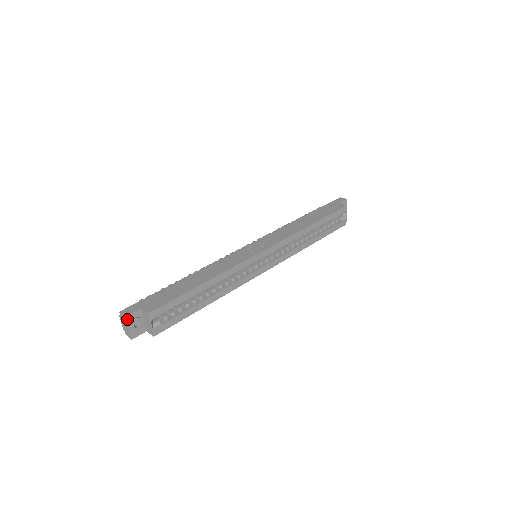
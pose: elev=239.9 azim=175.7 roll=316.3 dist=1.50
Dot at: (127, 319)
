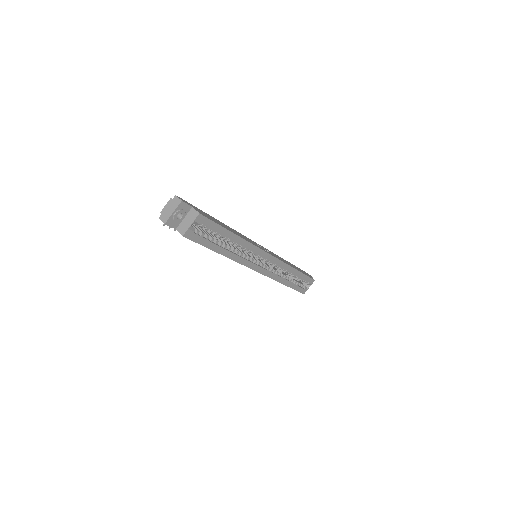
Dot at: (180, 204)
